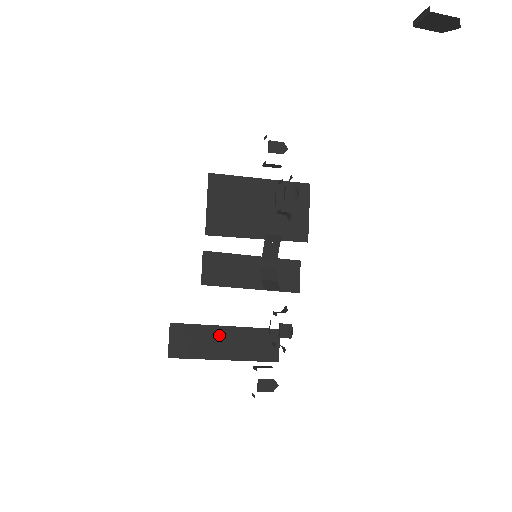
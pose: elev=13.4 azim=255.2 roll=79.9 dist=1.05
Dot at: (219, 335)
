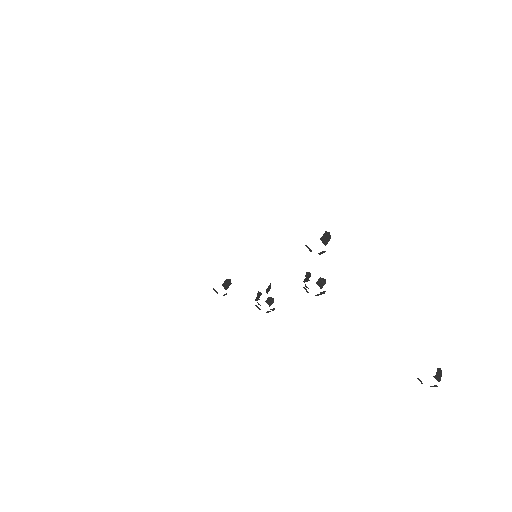
Dot at: occluded
